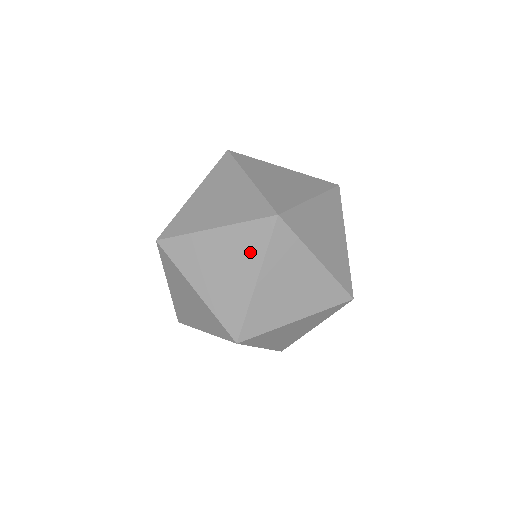
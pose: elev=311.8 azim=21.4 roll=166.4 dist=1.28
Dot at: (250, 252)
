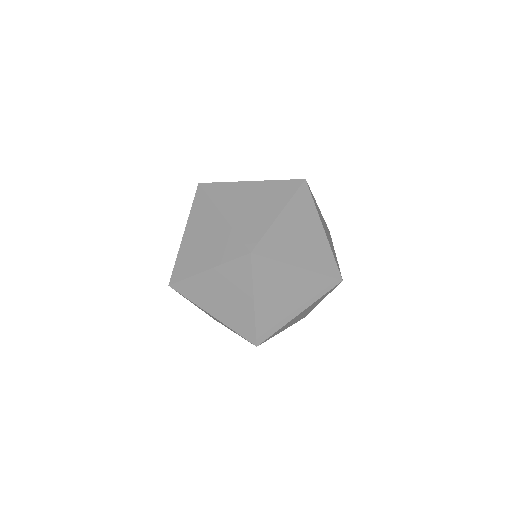
Dot at: (310, 294)
